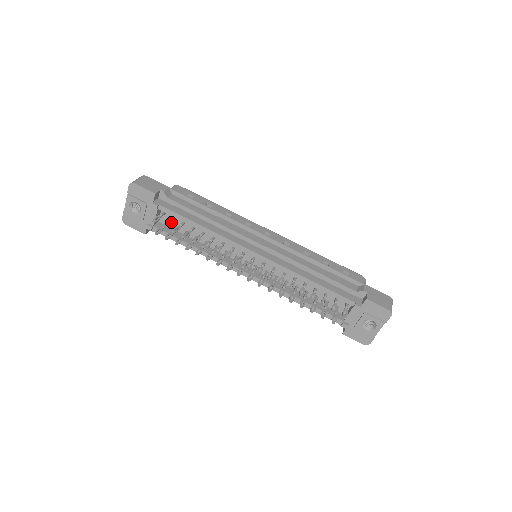
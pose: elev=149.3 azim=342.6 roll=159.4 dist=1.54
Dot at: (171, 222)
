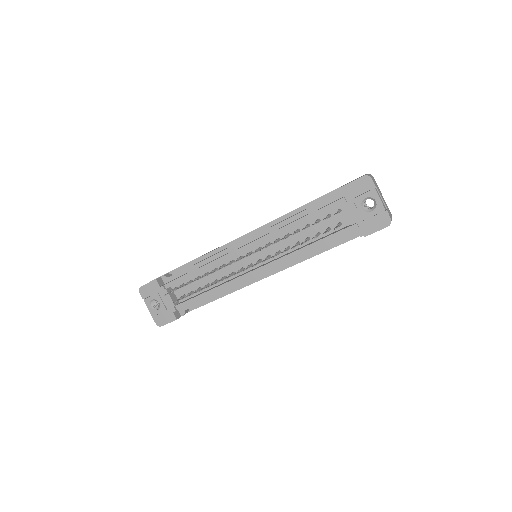
Dot at: (186, 293)
